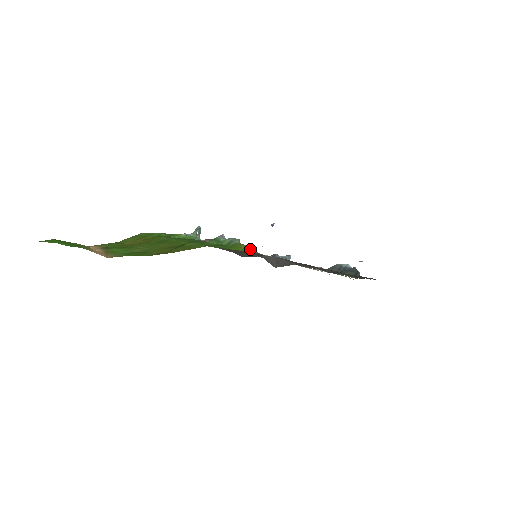
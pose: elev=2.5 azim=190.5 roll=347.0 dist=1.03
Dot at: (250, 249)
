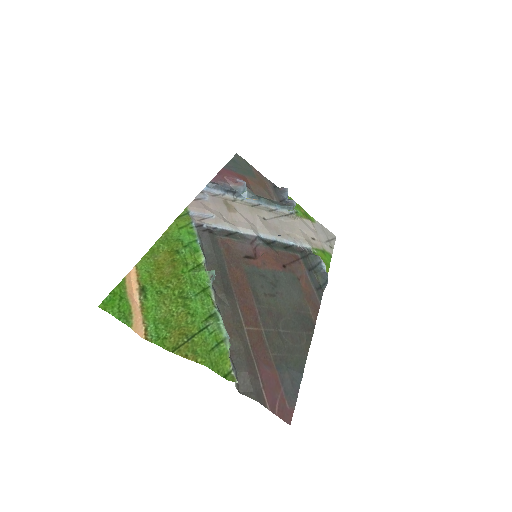
Dot at: (231, 370)
